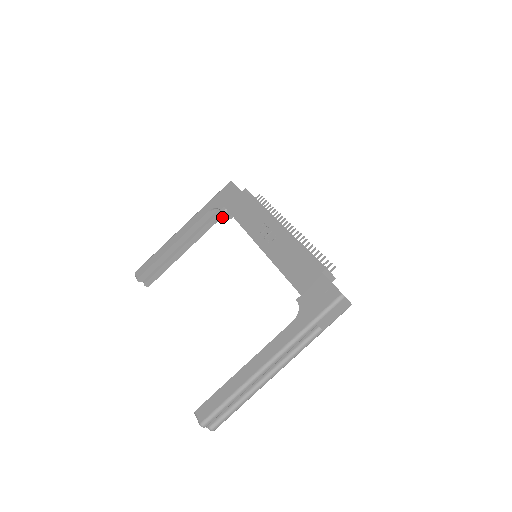
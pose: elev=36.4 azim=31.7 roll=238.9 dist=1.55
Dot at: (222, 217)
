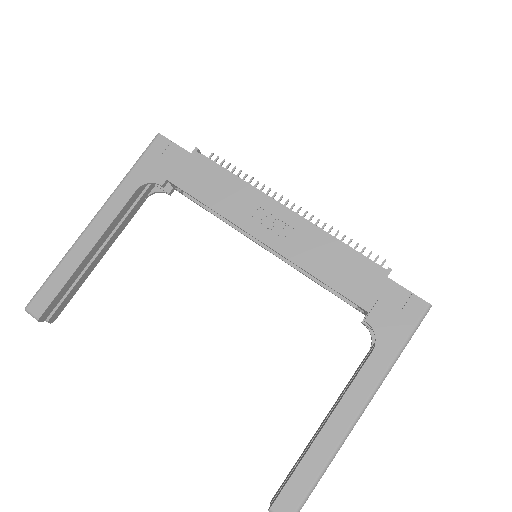
Dot at: (154, 192)
